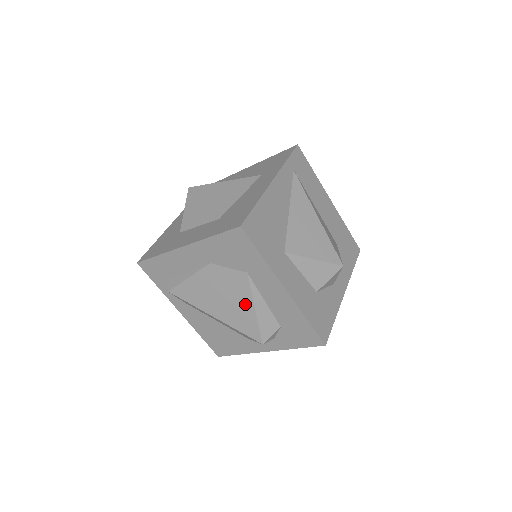
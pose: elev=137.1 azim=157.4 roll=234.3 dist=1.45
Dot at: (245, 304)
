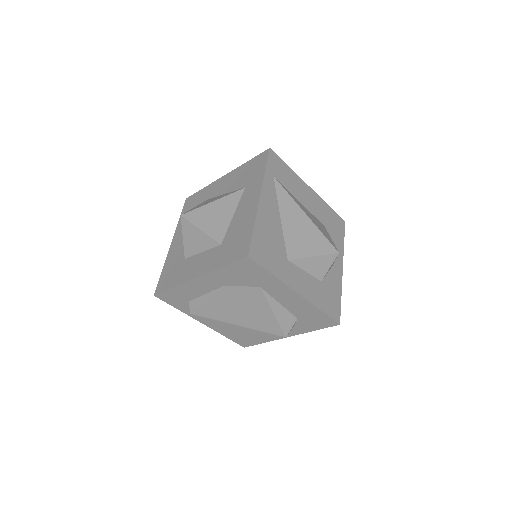
Dot at: (263, 311)
